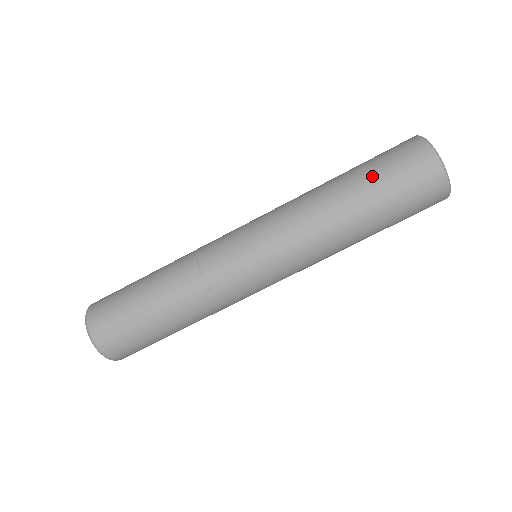
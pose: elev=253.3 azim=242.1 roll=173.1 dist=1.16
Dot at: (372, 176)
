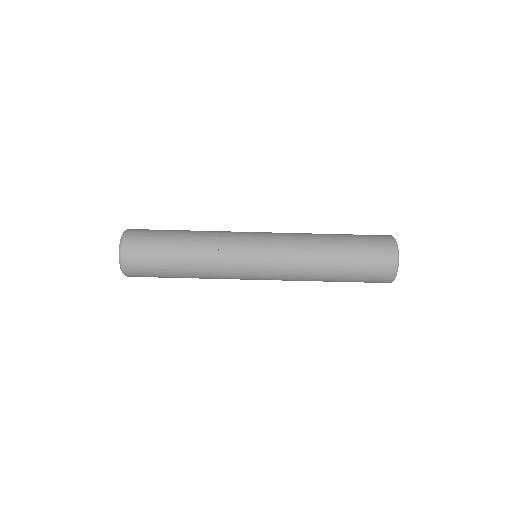
Dot at: (355, 248)
